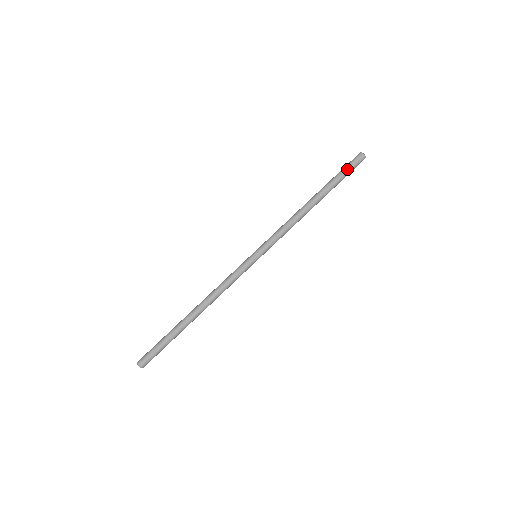
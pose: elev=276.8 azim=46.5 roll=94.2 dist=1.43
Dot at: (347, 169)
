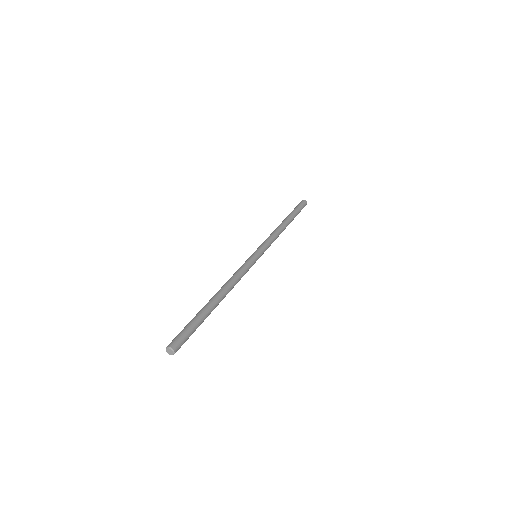
Dot at: (296, 207)
